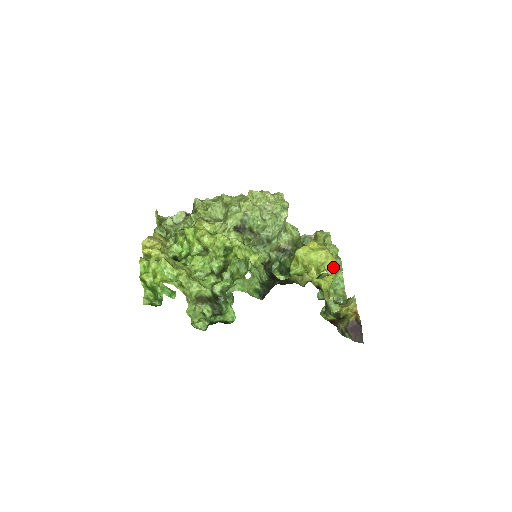
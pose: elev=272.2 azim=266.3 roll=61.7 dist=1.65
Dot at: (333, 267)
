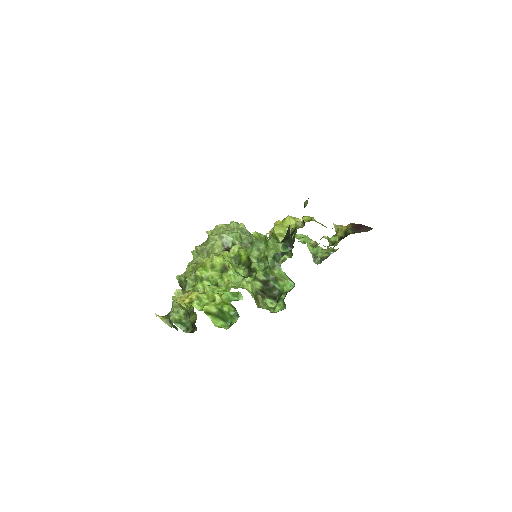
Dot at: (303, 238)
